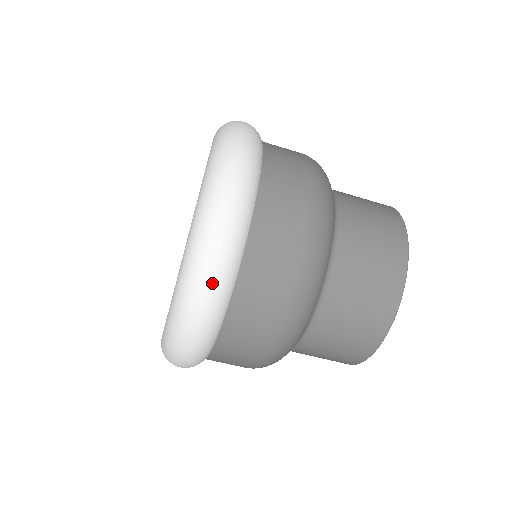
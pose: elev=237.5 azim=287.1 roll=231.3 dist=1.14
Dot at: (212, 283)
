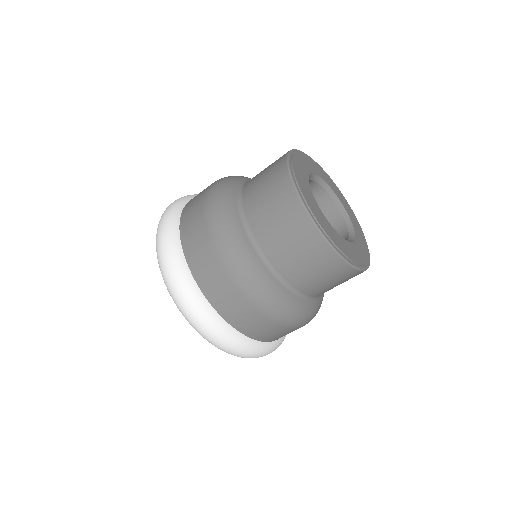
Dot at: (224, 344)
